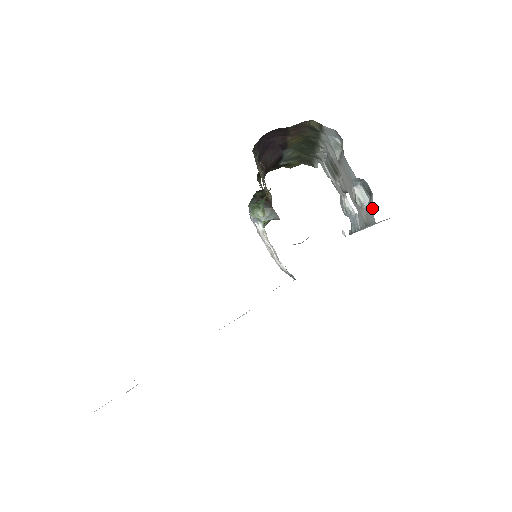
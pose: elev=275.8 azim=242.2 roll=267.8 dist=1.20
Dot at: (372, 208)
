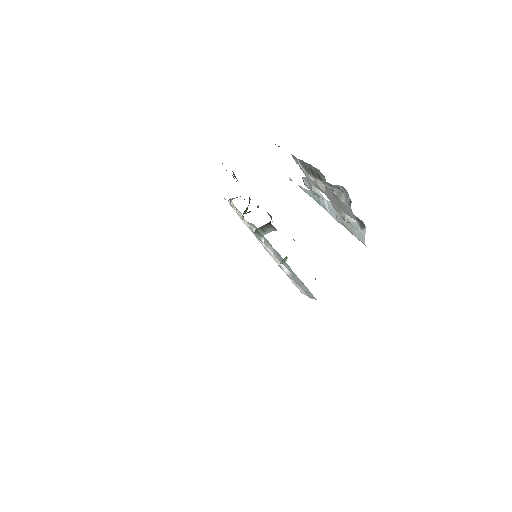
Dot at: (364, 236)
